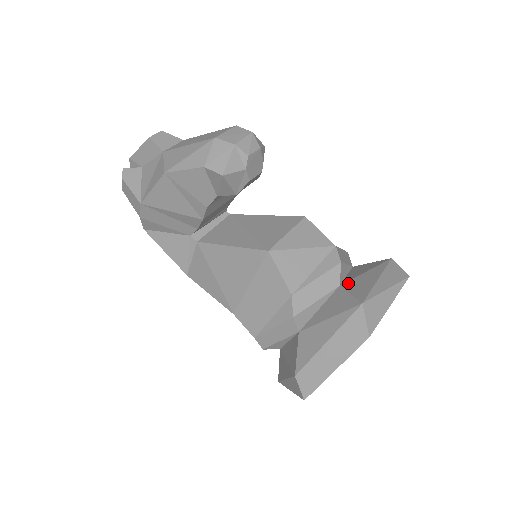
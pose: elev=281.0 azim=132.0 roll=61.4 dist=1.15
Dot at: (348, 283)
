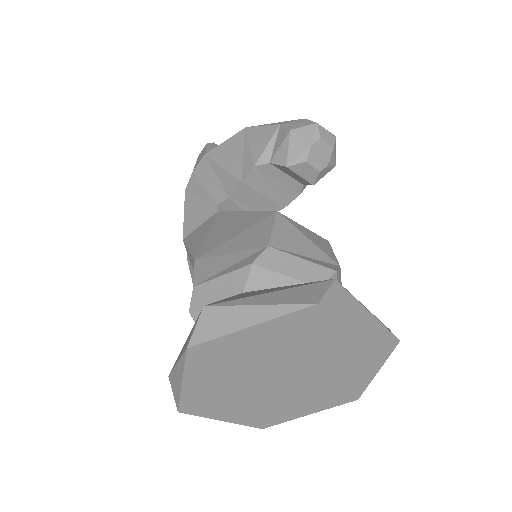
Dot at: occluded
